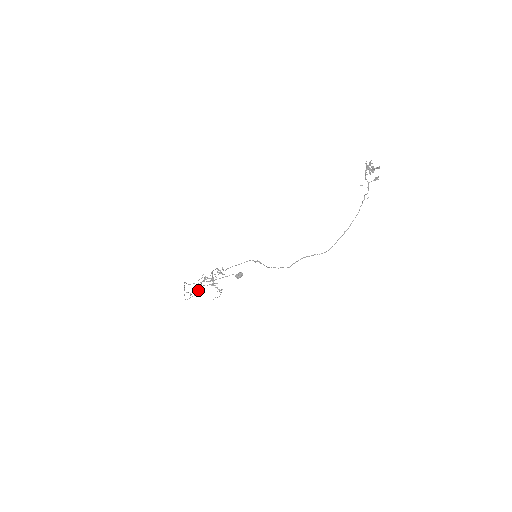
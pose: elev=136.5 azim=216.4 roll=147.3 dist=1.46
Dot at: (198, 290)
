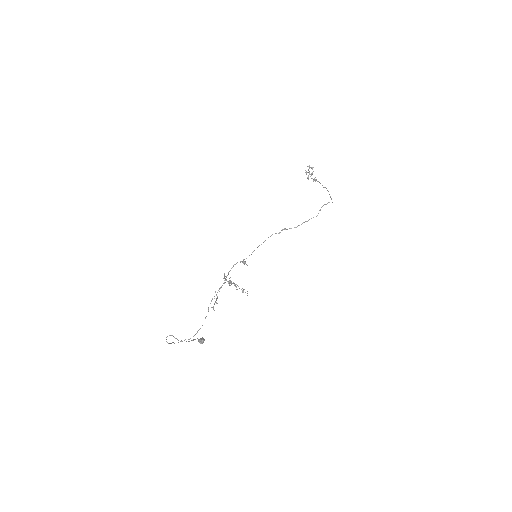
Dot at: (205, 318)
